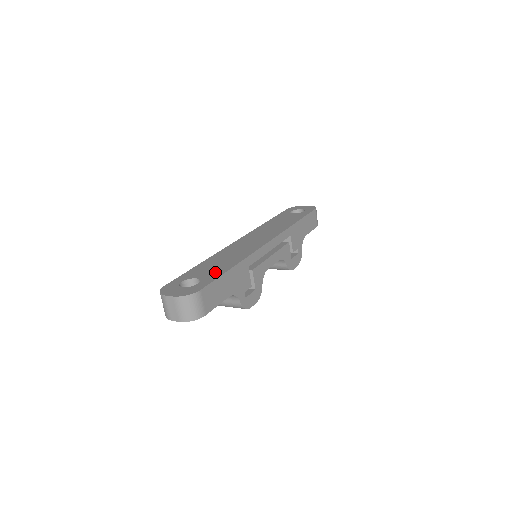
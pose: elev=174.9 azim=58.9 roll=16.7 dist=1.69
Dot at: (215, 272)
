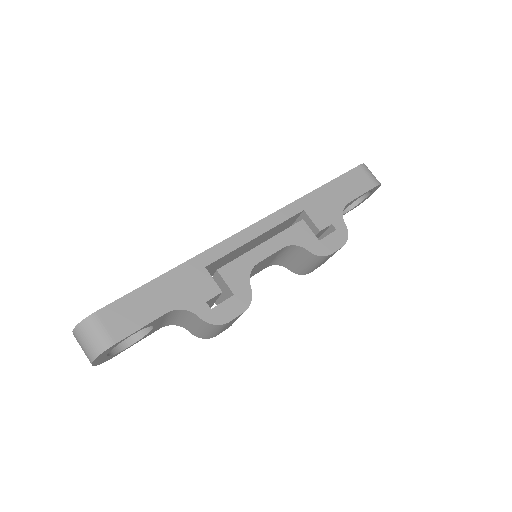
Dot at: occluded
